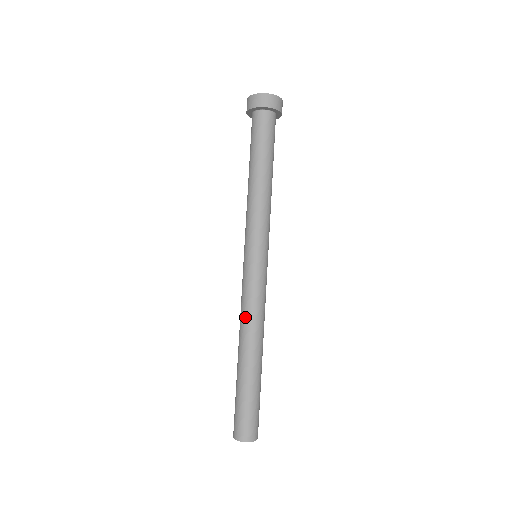
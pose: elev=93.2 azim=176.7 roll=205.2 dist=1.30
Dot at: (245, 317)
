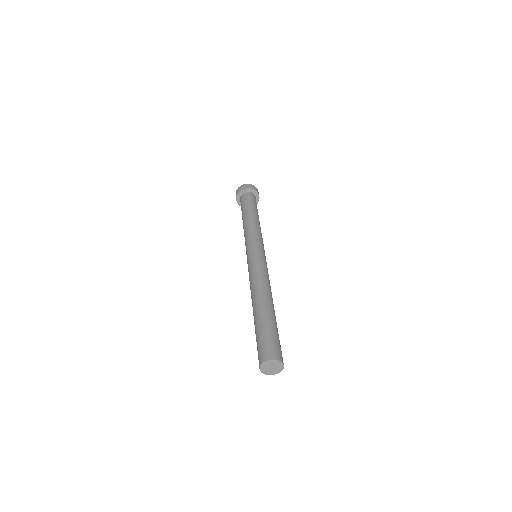
Dot at: (261, 279)
